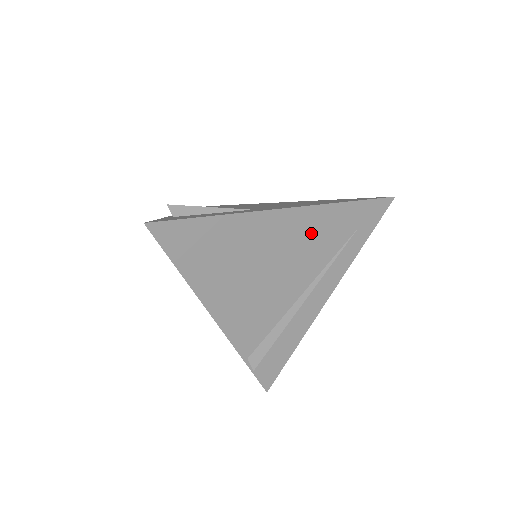
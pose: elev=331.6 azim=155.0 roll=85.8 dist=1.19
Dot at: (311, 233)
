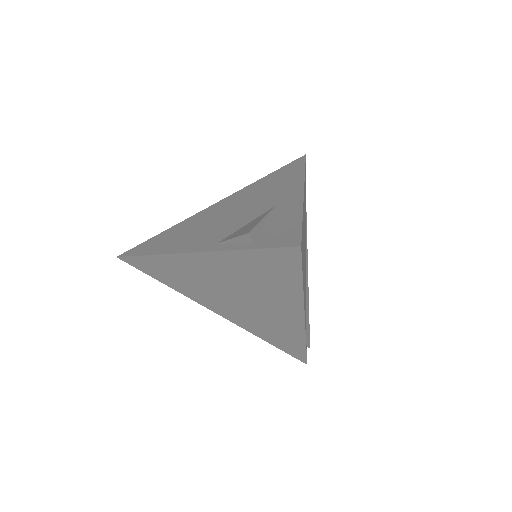
Dot at: occluded
